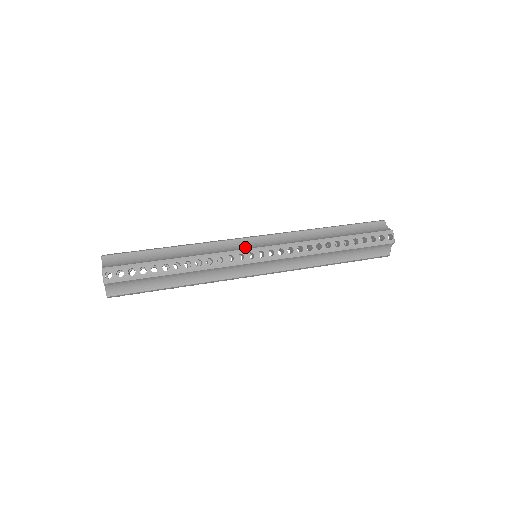
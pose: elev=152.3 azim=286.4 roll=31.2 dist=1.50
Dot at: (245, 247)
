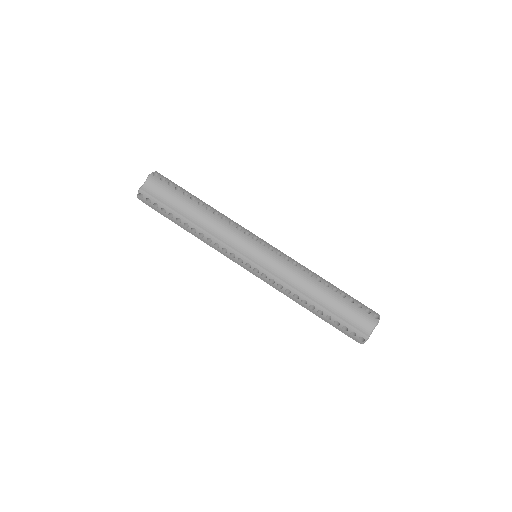
Dot at: (243, 250)
